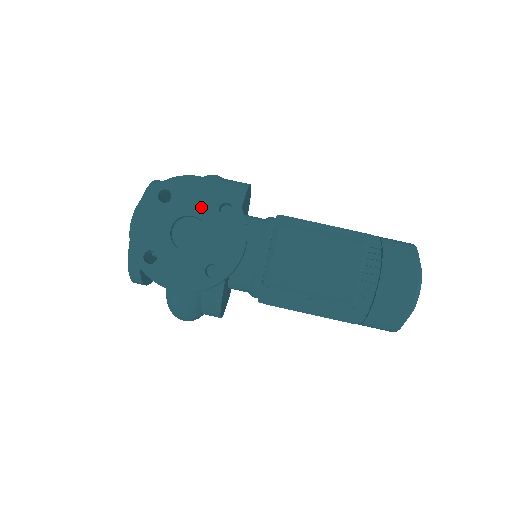
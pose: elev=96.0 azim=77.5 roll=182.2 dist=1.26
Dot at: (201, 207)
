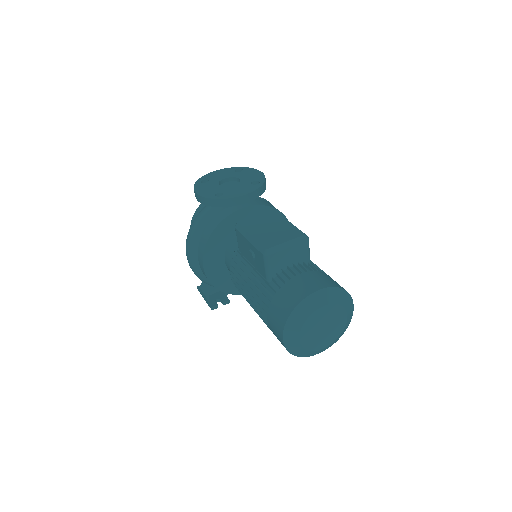
Dot at: (247, 178)
